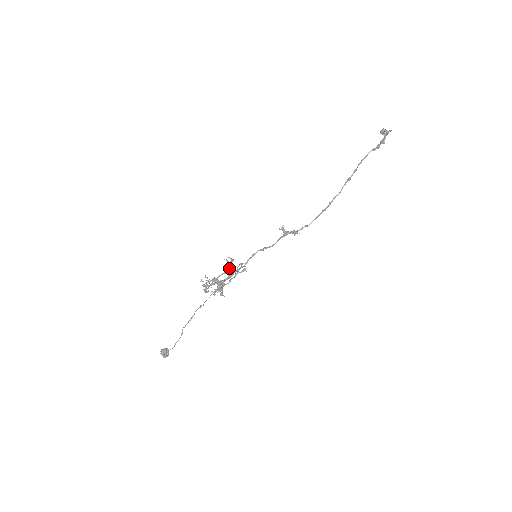
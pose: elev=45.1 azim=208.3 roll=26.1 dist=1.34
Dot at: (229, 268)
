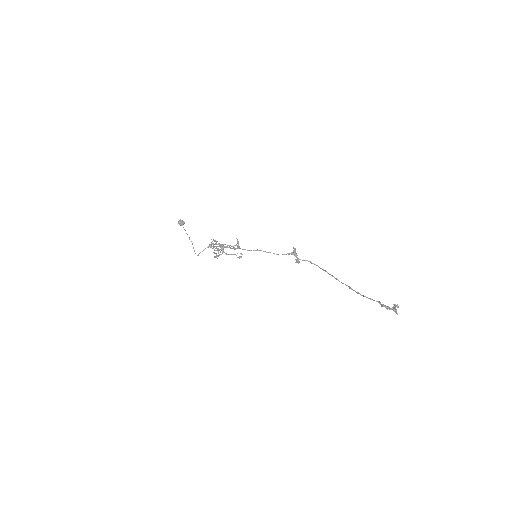
Dot at: occluded
